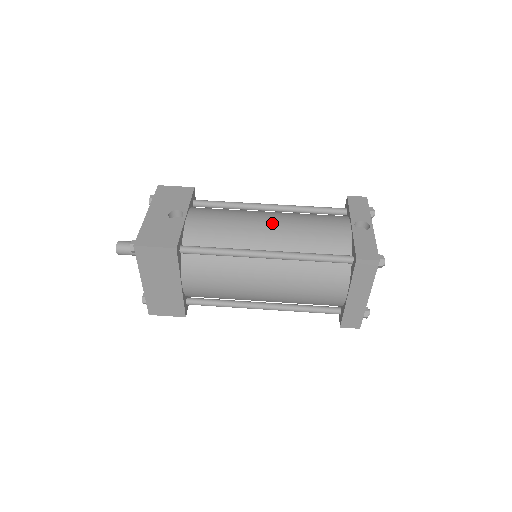
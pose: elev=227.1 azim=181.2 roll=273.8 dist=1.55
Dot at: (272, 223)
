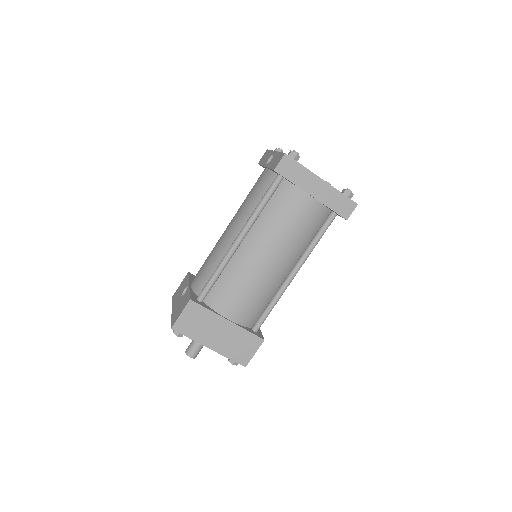
Dot at: (229, 225)
